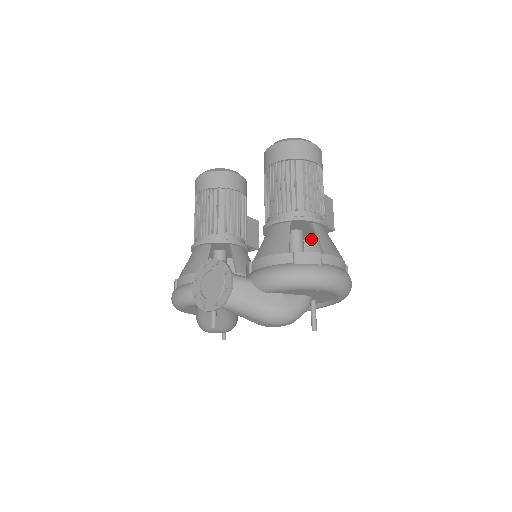
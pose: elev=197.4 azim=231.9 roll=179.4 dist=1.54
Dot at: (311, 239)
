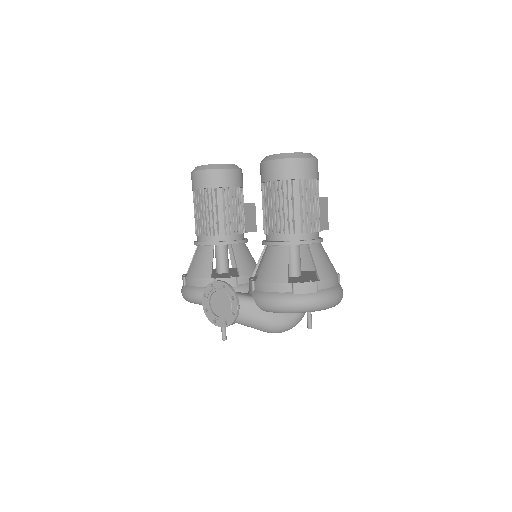
Dot at: occluded
